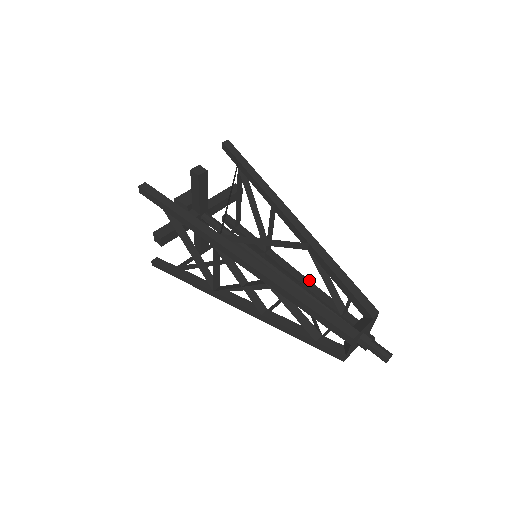
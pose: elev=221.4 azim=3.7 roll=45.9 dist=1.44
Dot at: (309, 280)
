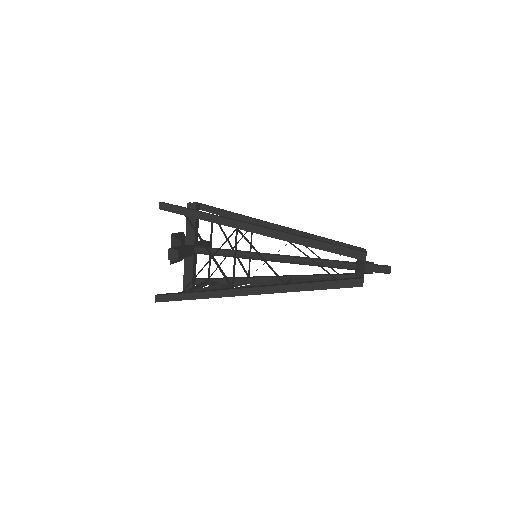
Dot at: (296, 275)
